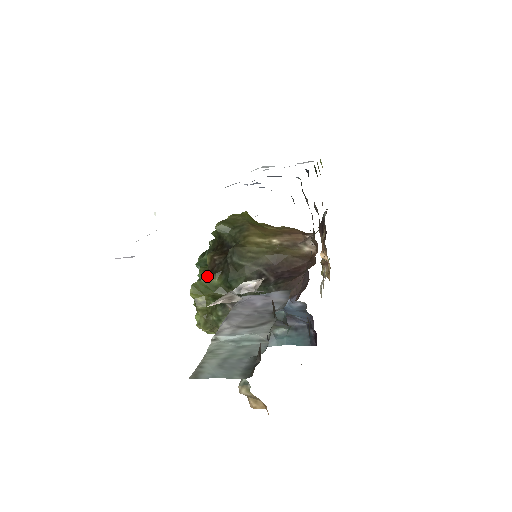
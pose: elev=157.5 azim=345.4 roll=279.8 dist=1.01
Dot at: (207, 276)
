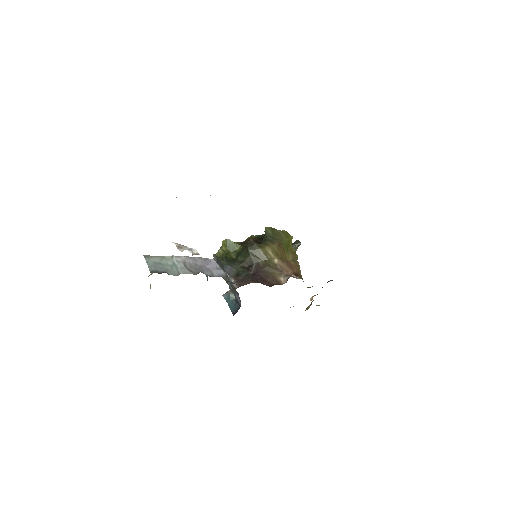
Dot at: (238, 243)
